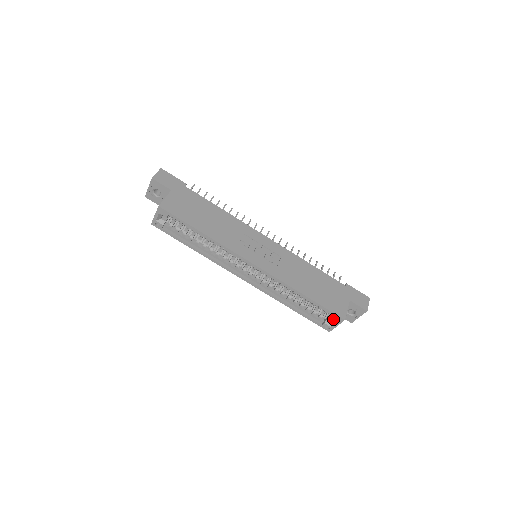
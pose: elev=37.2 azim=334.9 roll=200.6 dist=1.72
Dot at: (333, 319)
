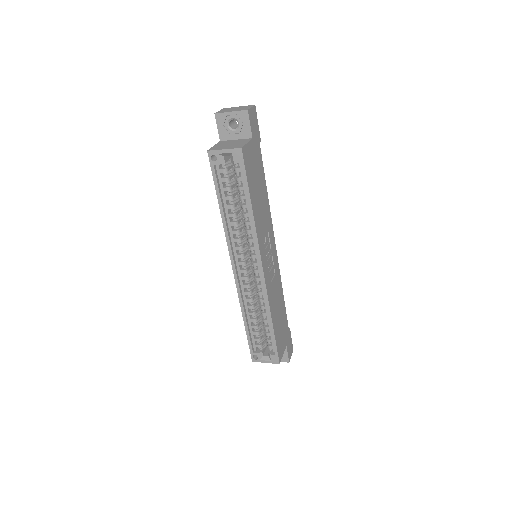
Dot at: (270, 356)
